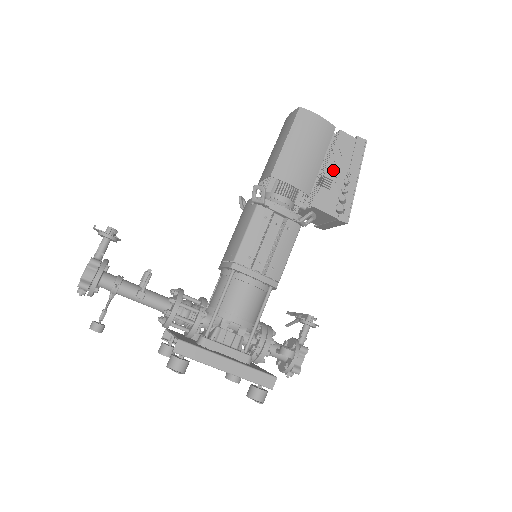
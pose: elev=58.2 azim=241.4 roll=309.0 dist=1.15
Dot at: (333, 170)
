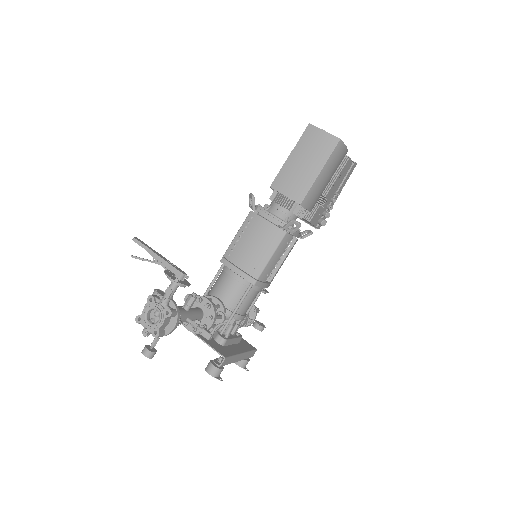
Dot at: (331, 191)
